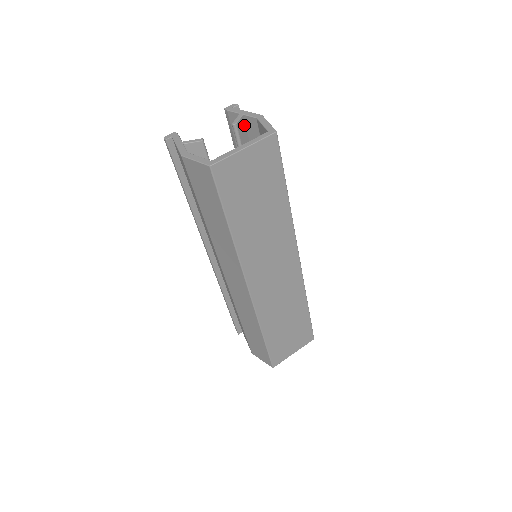
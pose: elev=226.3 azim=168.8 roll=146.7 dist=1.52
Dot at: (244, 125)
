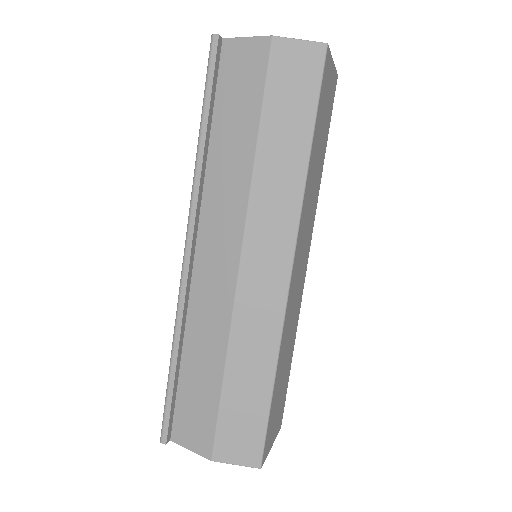
Dot at: occluded
